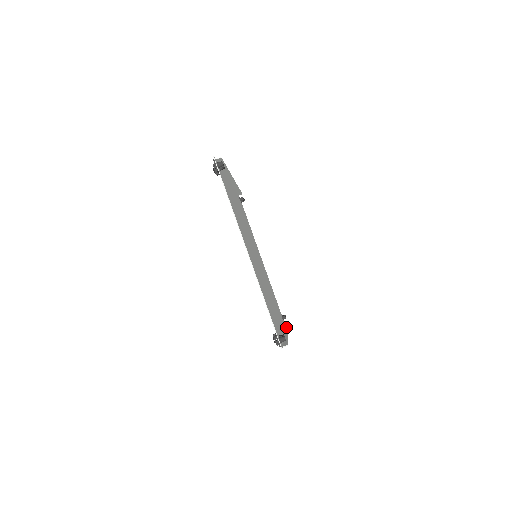
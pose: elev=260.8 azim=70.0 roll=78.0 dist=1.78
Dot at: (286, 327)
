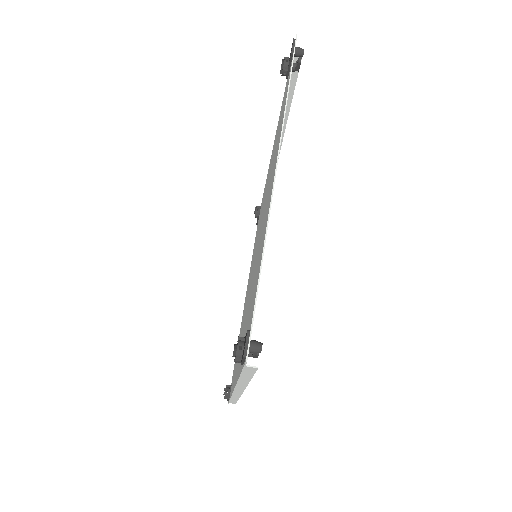
Dot at: occluded
